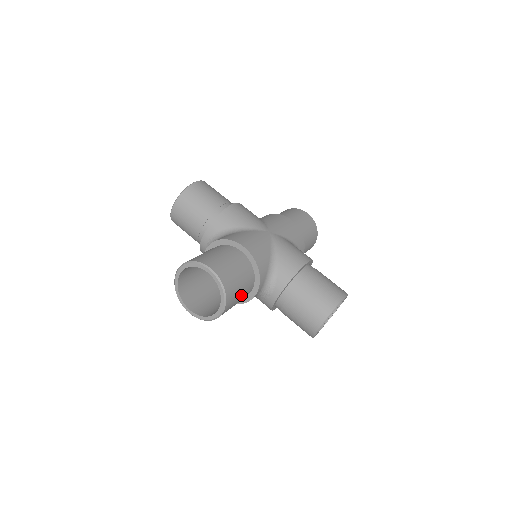
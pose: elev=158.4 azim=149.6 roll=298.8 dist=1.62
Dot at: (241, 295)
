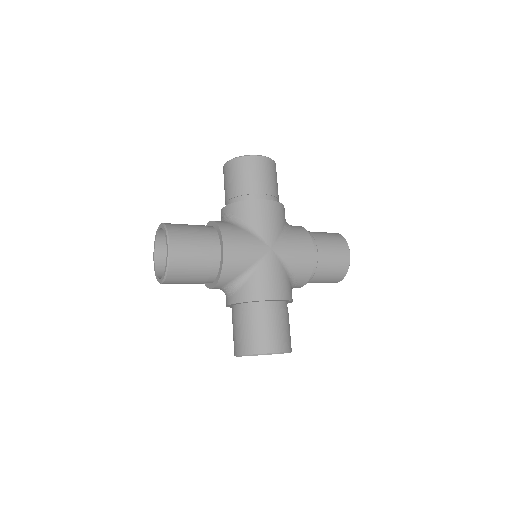
Dot at: (191, 281)
